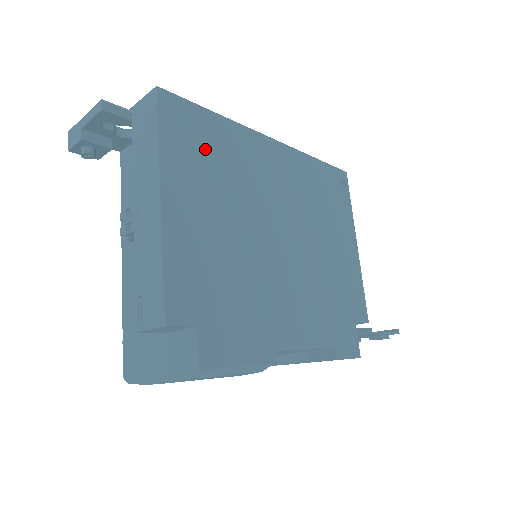
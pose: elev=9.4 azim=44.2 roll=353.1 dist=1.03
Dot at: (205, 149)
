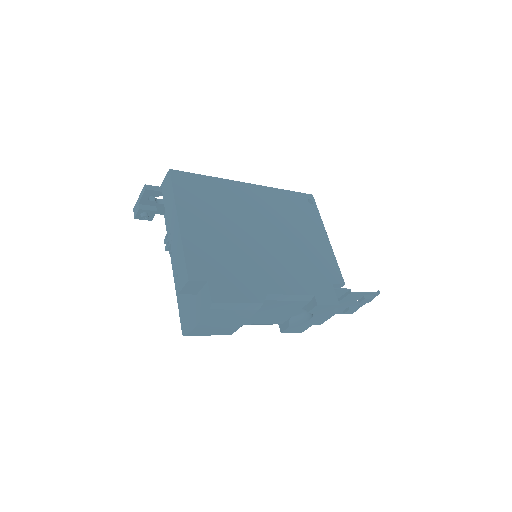
Dot at: (202, 195)
